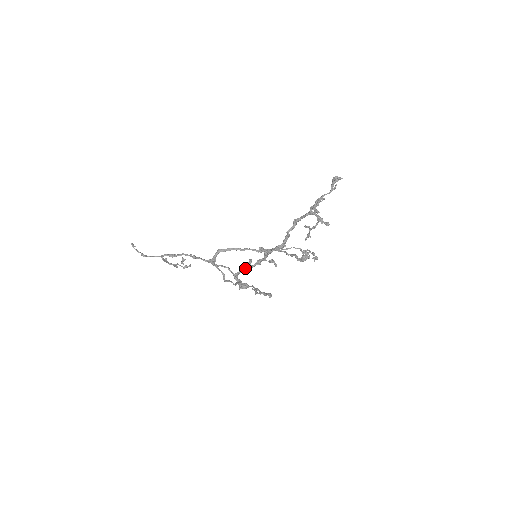
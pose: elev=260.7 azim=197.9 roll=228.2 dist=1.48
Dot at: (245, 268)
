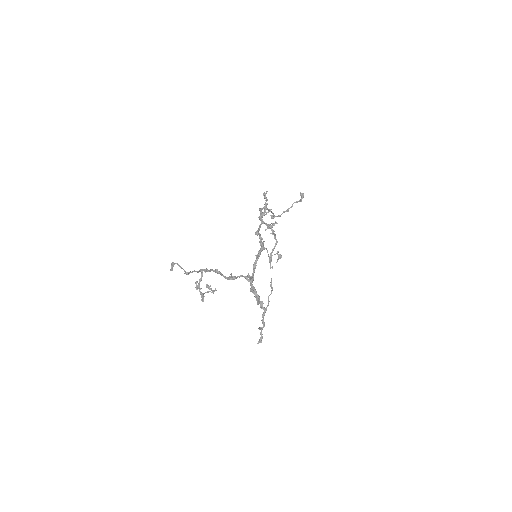
Dot at: (252, 276)
